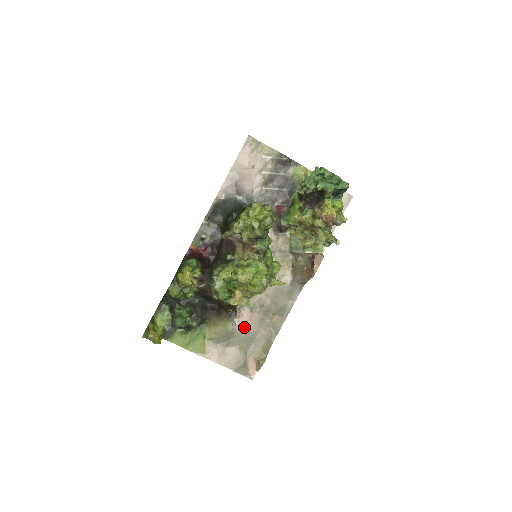
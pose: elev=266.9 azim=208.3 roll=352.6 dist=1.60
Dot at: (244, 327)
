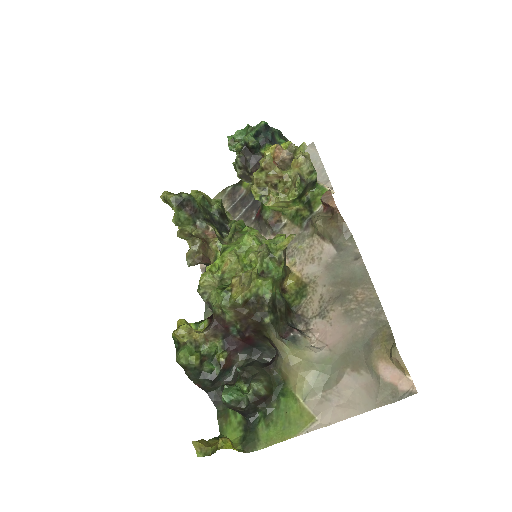
Dot at: (332, 341)
